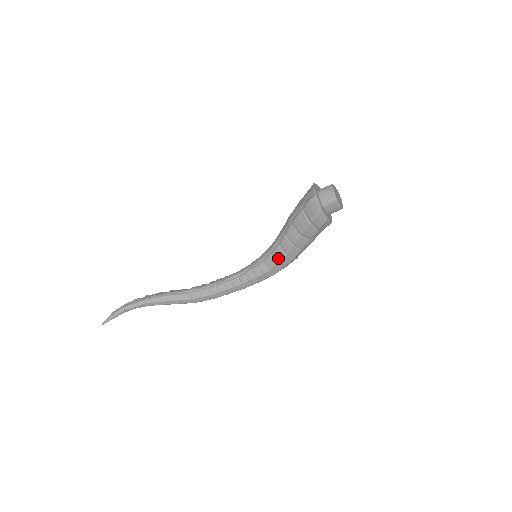
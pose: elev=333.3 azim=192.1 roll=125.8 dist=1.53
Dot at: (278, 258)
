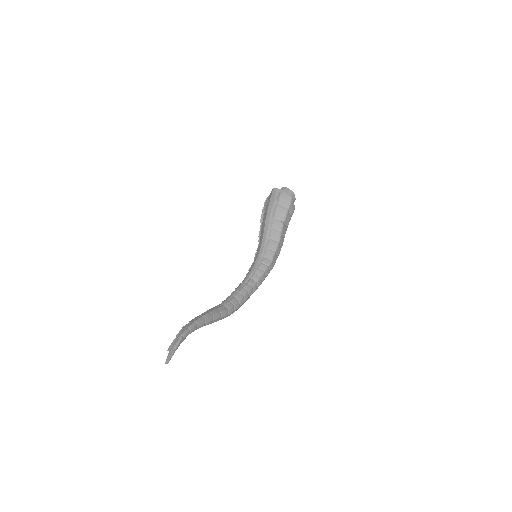
Dot at: (274, 248)
